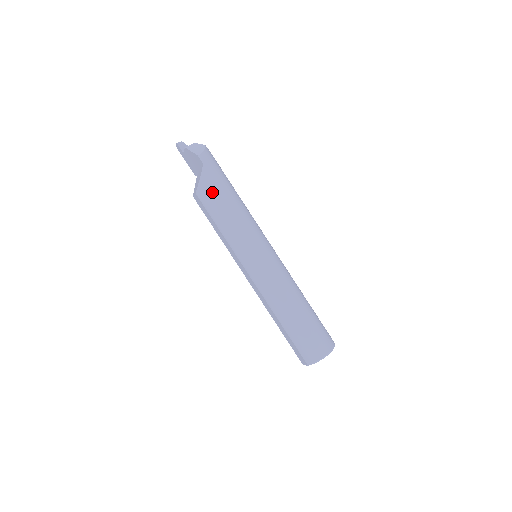
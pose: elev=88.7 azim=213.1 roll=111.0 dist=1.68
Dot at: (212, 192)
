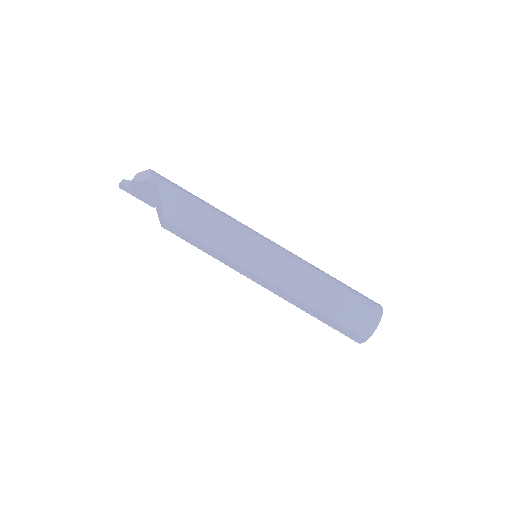
Dot at: (180, 210)
